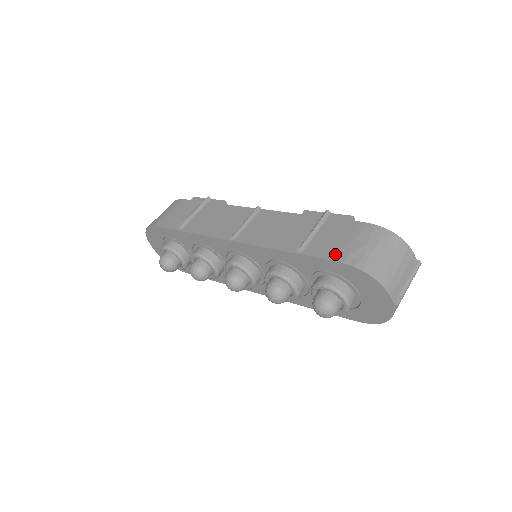
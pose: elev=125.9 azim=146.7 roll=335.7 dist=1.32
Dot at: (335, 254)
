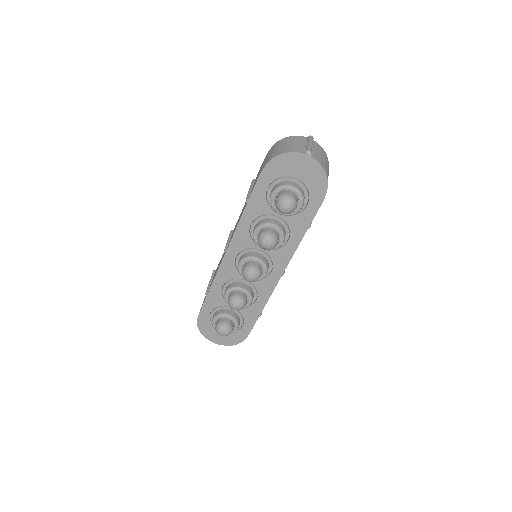
Dot at: occluded
